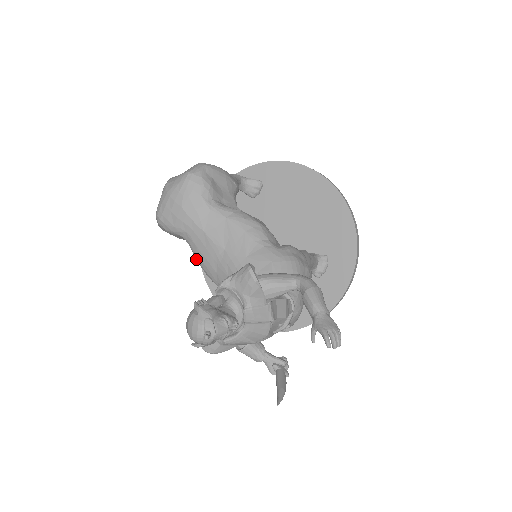
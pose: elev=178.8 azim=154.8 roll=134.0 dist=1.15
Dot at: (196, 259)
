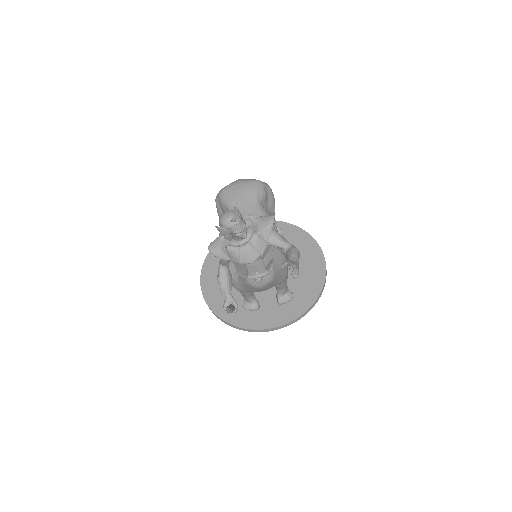
Dot at: occluded
